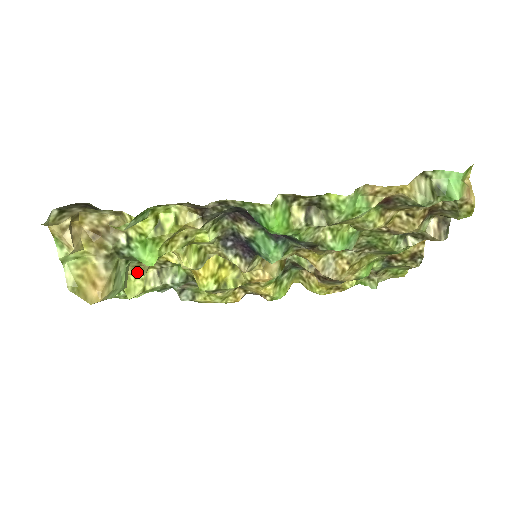
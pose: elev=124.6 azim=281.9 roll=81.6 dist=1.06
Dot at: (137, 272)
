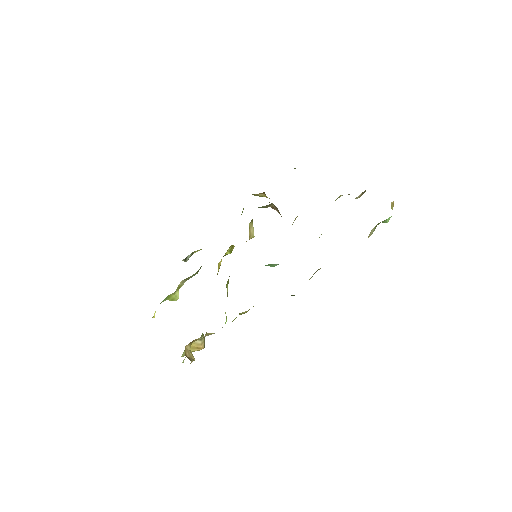
Dot at: occluded
